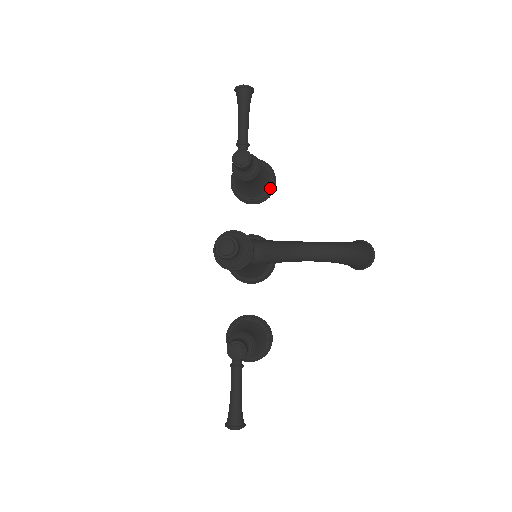
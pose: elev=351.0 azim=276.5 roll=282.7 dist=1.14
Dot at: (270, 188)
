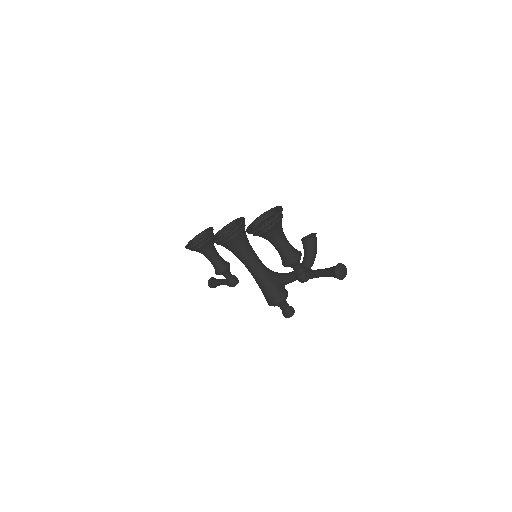
Dot at: (272, 214)
